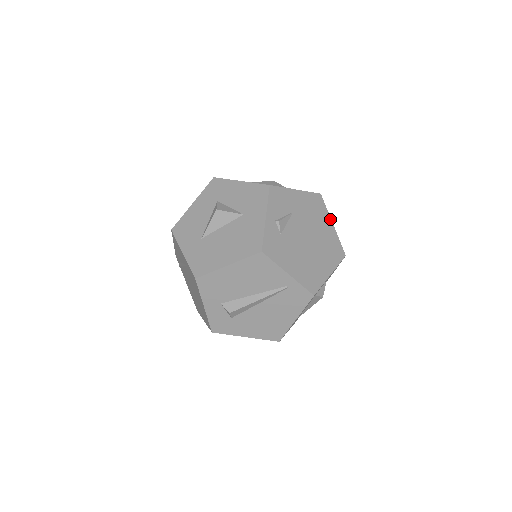
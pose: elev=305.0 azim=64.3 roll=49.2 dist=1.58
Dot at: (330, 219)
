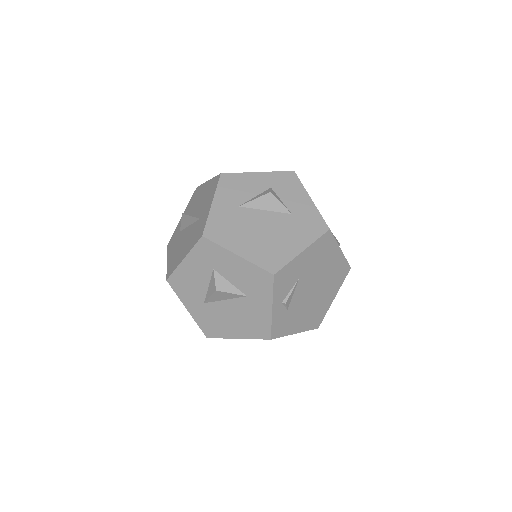
Dot at: (338, 247)
